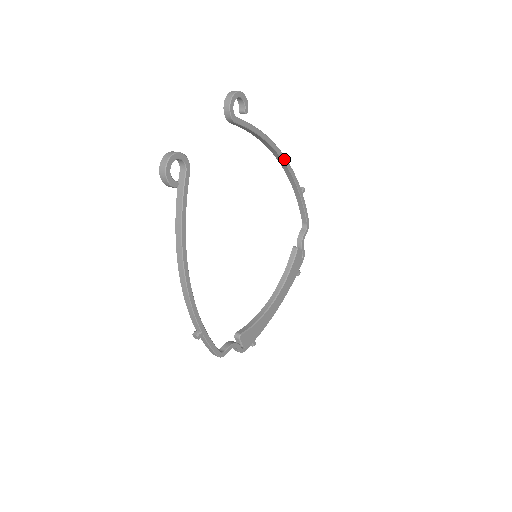
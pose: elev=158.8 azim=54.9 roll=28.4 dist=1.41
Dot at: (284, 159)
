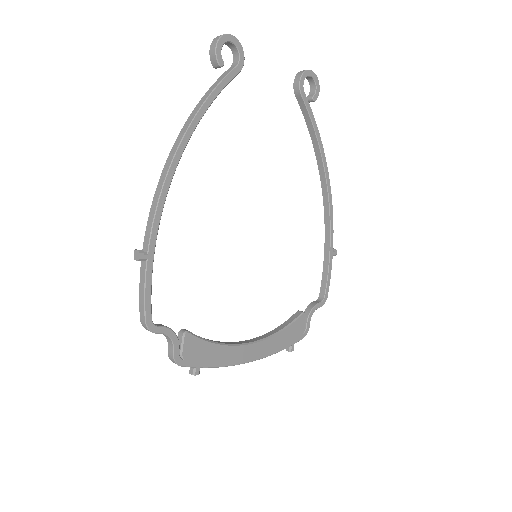
Dot at: (329, 191)
